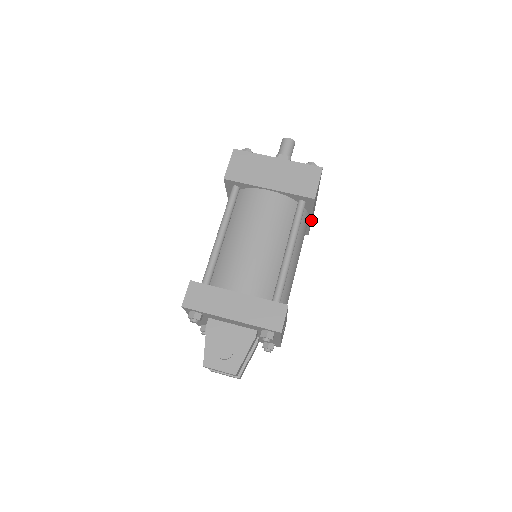
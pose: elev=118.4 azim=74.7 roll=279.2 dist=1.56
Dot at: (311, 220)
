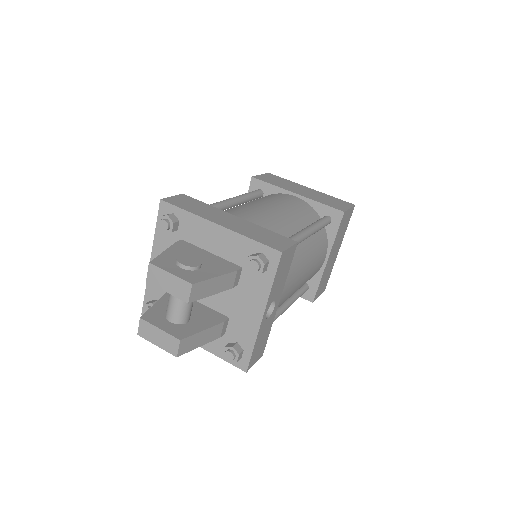
Dot at: (323, 277)
